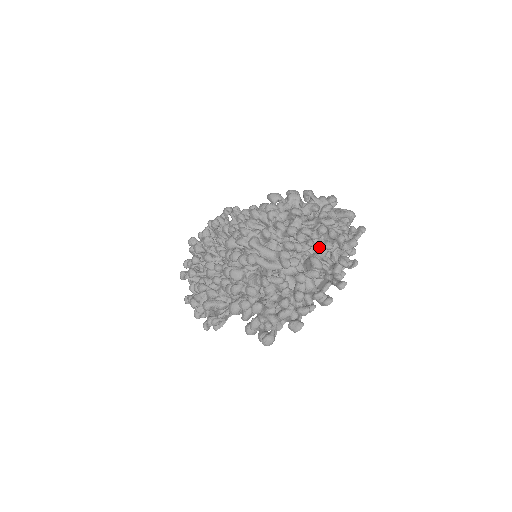
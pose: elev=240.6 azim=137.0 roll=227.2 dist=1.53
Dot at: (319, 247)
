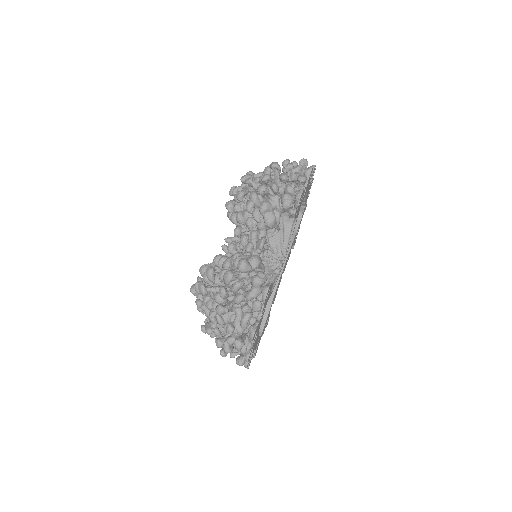
Dot at: occluded
